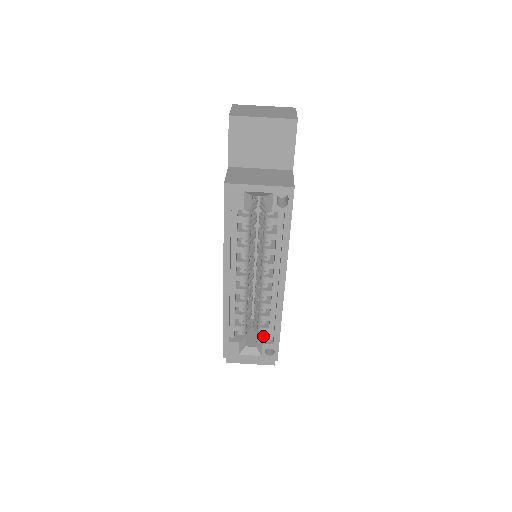
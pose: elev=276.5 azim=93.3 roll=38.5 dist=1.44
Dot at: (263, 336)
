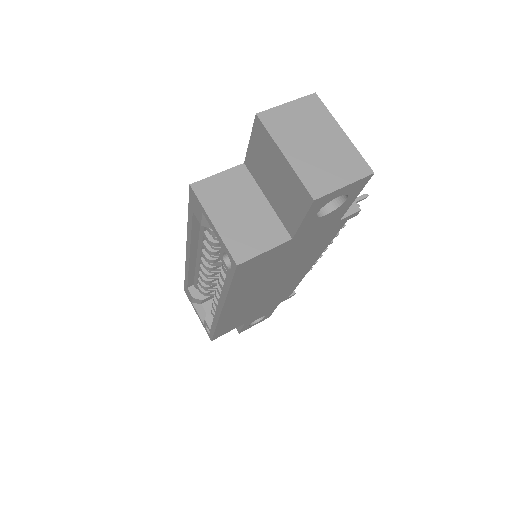
Dot at: occluded
